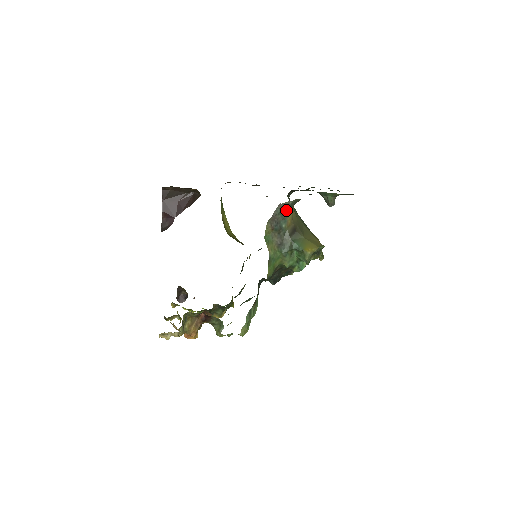
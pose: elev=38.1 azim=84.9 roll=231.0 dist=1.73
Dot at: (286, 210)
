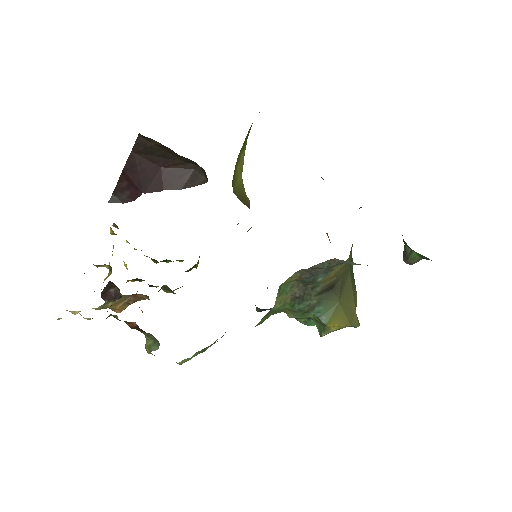
Dot at: (338, 264)
